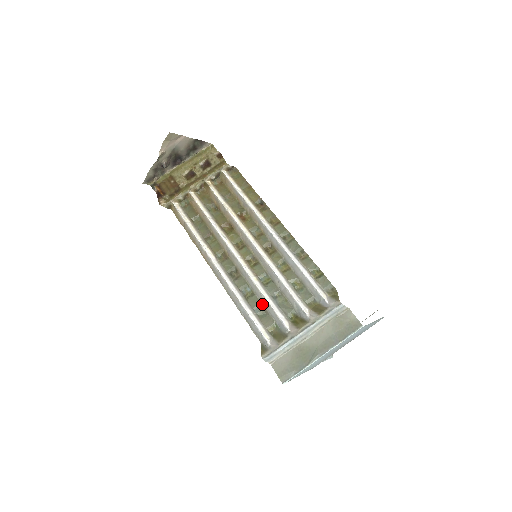
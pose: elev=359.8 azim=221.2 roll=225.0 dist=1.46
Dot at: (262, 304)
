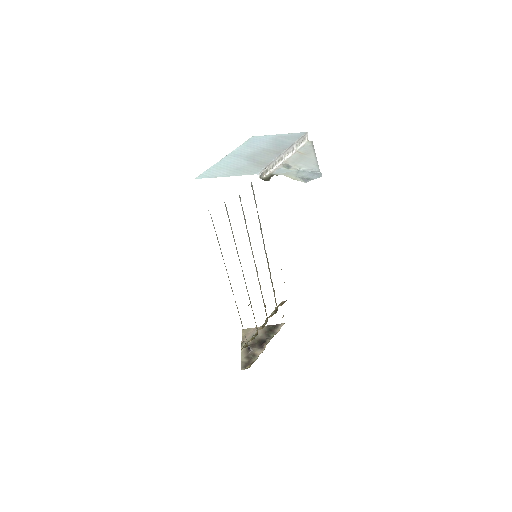
Dot at: (232, 232)
